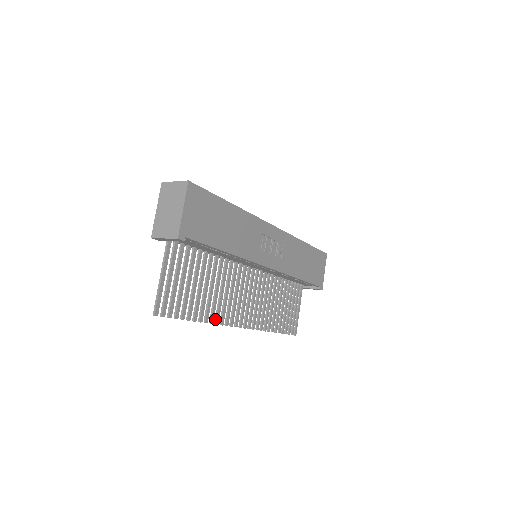
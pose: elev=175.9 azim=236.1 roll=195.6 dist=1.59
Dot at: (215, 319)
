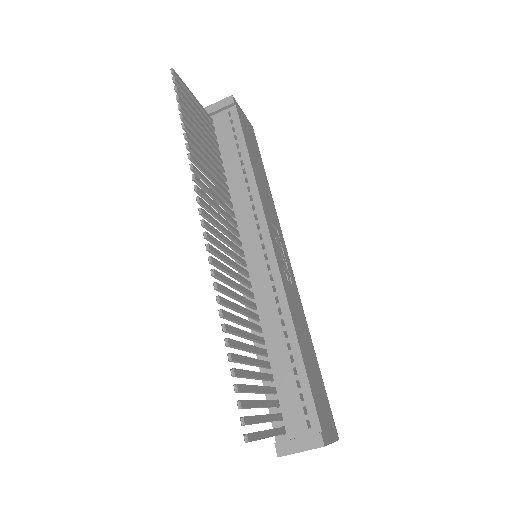
Dot at: (193, 167)
